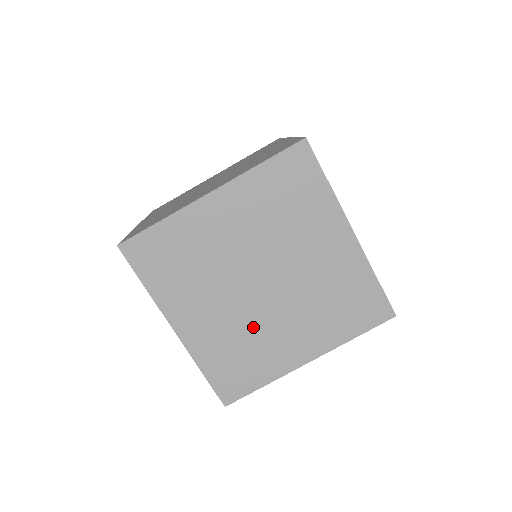
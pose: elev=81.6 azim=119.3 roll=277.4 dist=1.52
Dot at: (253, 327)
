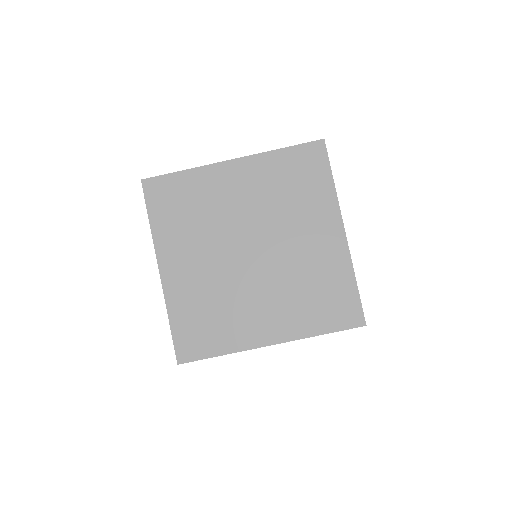
Dot at: (230, 291)
